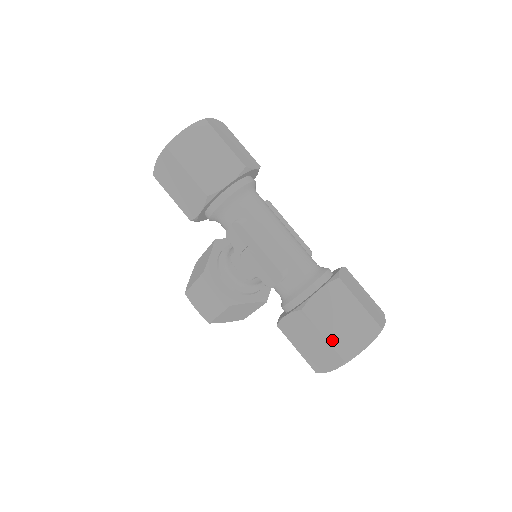
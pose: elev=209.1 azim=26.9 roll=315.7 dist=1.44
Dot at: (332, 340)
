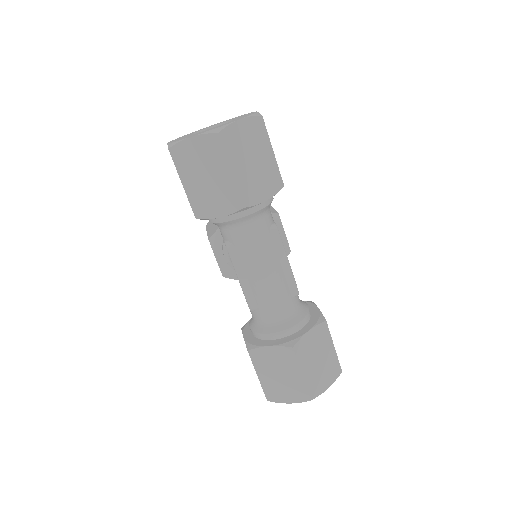
Dot at: (264, 383)
